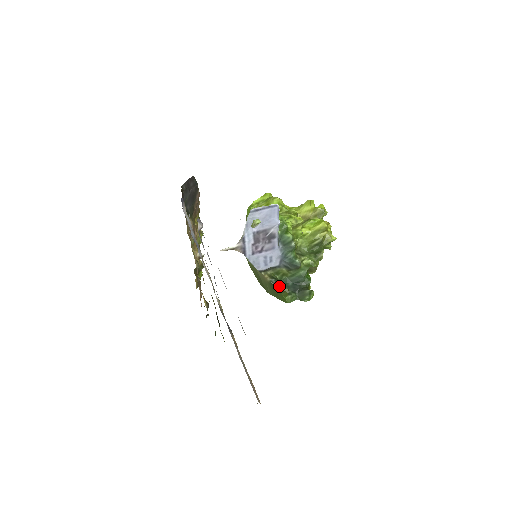
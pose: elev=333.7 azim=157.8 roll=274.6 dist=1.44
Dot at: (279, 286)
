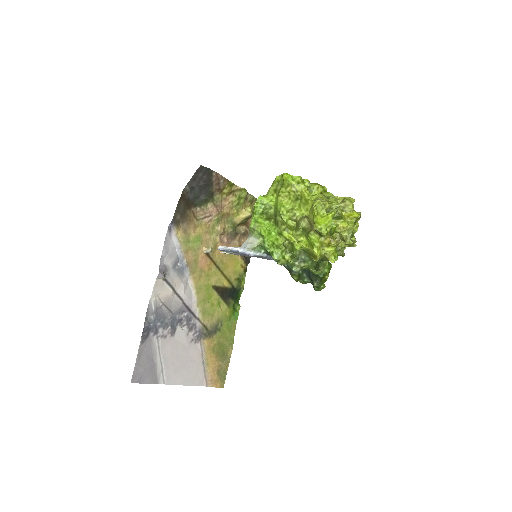
Dot at: (290, 272)
